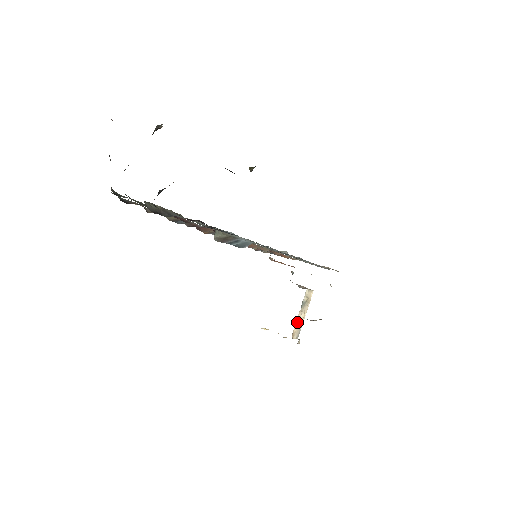
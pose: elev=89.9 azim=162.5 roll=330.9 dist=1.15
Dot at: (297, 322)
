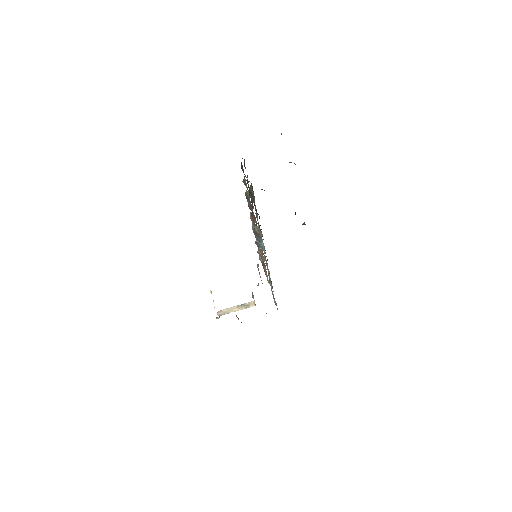
Dot at: (229, 308)
